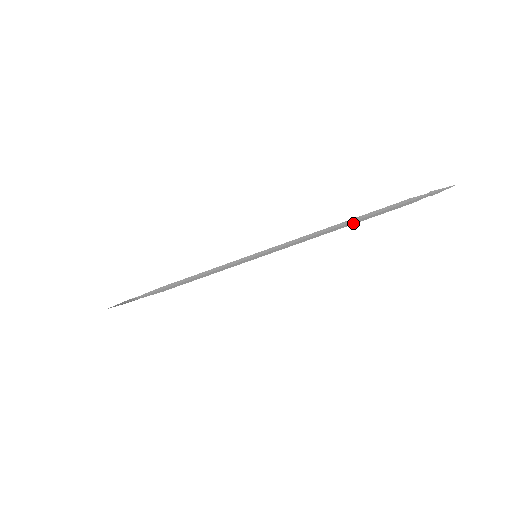
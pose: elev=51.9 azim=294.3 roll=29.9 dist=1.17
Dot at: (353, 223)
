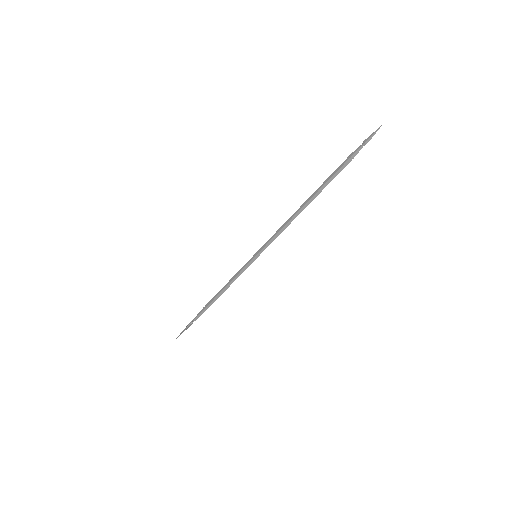
Dot at: (314, 197)
